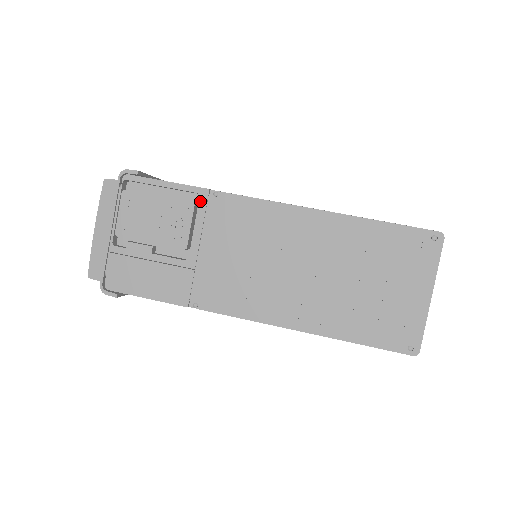
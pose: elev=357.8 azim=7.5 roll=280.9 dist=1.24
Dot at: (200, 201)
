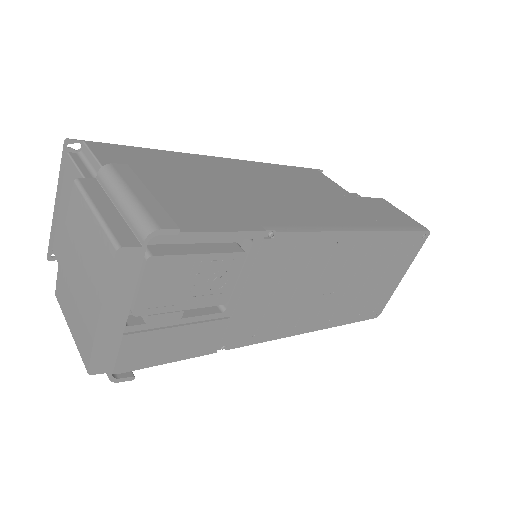
Dot at: (252, 247)
